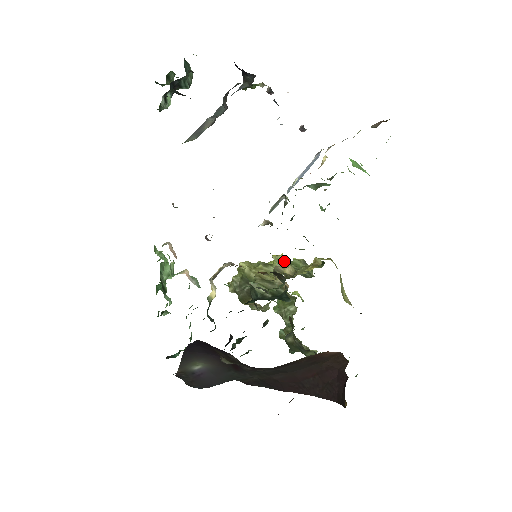
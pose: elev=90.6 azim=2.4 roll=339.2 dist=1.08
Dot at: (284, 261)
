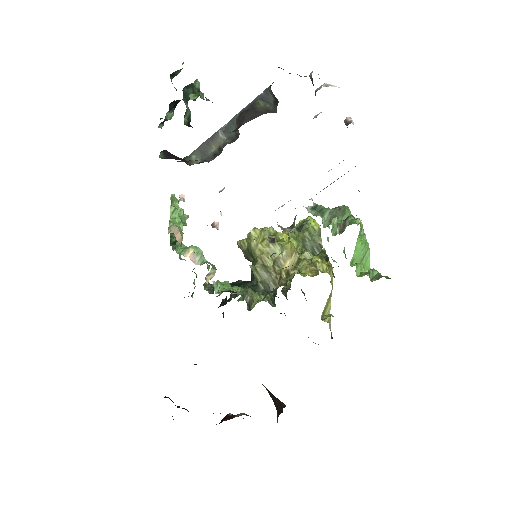
Dot at: (288, 251)
